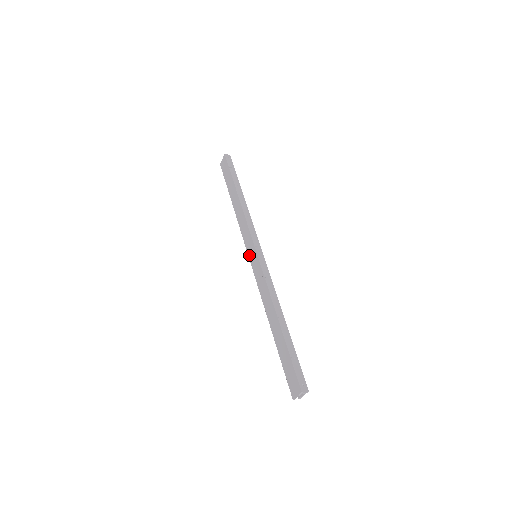
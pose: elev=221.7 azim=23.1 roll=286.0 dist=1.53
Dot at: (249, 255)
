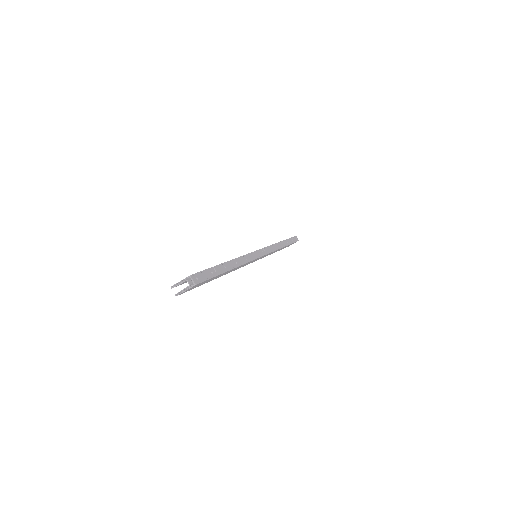
Dot at: occluded
